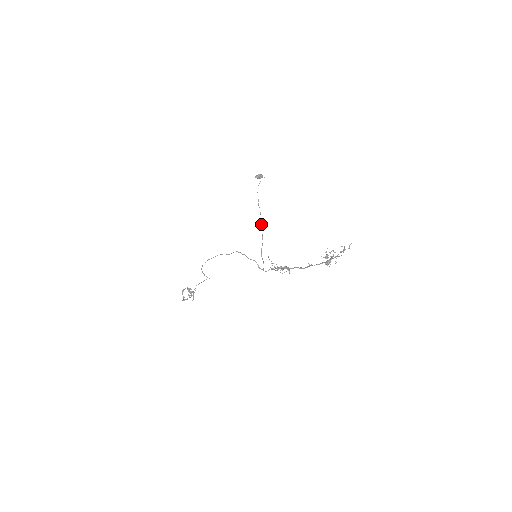
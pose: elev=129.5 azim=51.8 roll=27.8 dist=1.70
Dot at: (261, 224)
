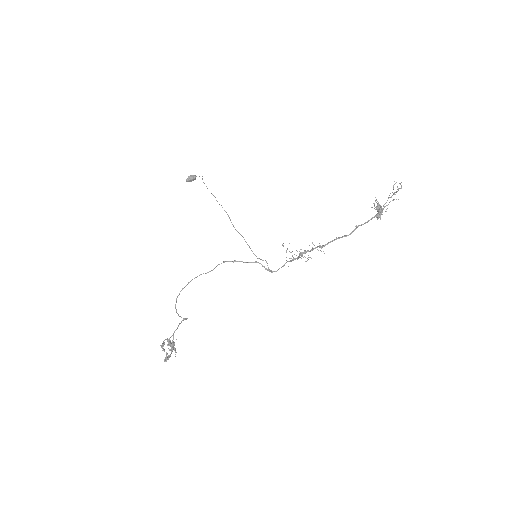
Dot at: (232, 224)
